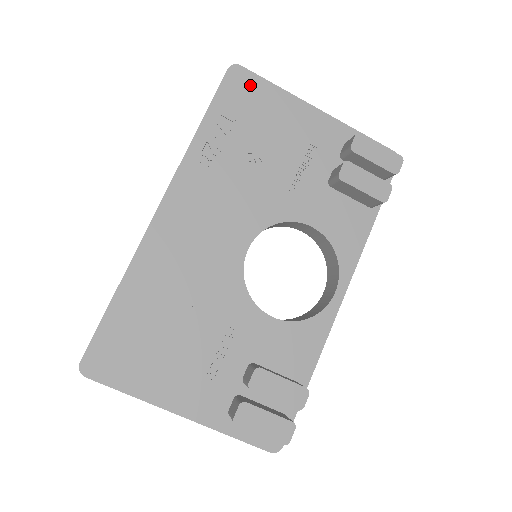
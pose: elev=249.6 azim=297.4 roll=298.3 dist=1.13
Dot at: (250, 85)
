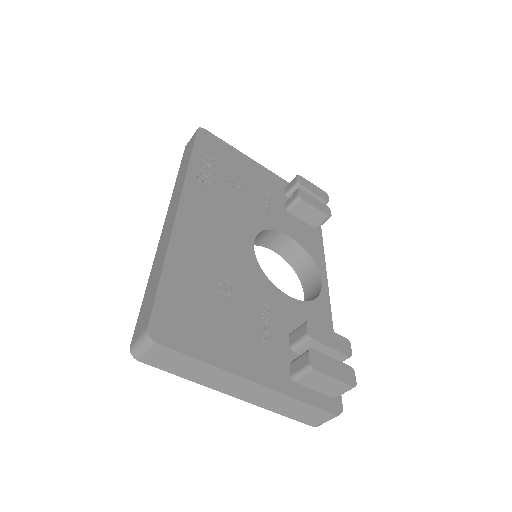
Dot at: (215, 141)
